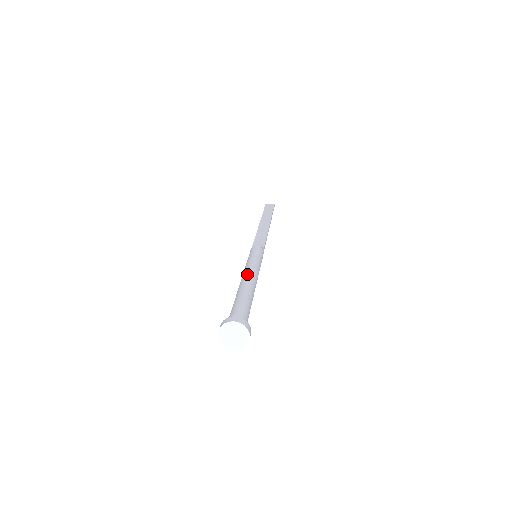
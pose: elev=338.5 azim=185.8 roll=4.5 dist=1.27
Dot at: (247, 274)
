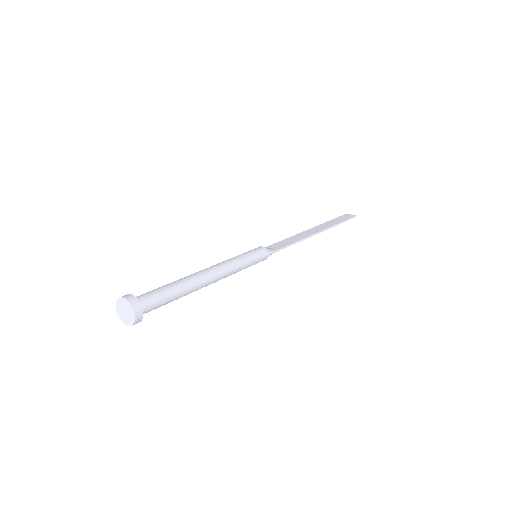
Dot at: (211, 267)
